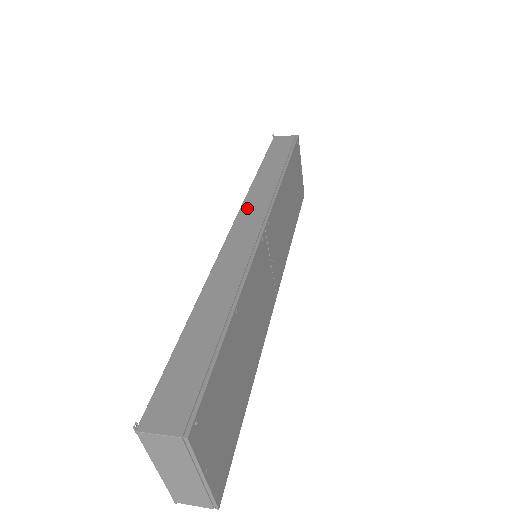
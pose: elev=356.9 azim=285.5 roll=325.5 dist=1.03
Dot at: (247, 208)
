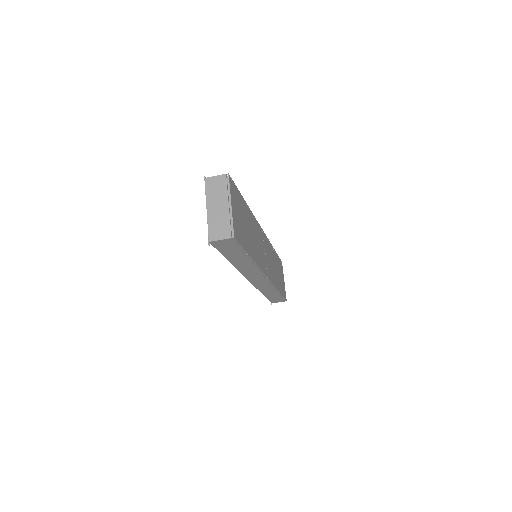
Dot at: occluded
